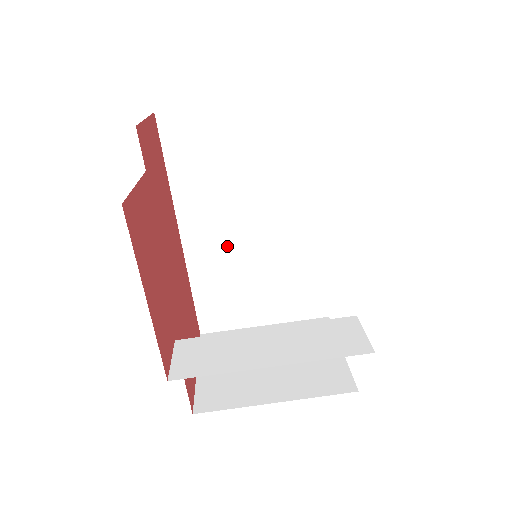
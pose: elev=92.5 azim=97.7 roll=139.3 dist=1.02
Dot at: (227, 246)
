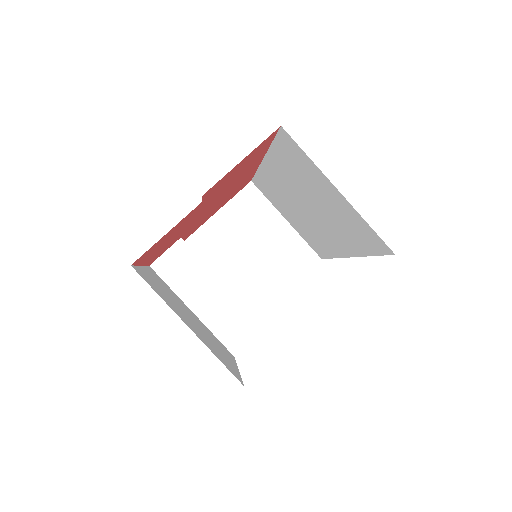
Dot at: (287, 193)
